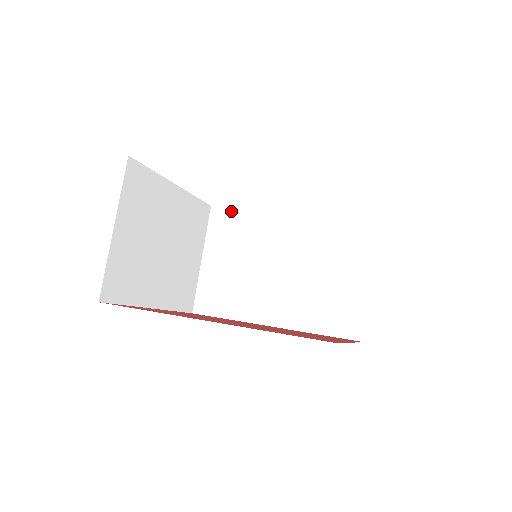
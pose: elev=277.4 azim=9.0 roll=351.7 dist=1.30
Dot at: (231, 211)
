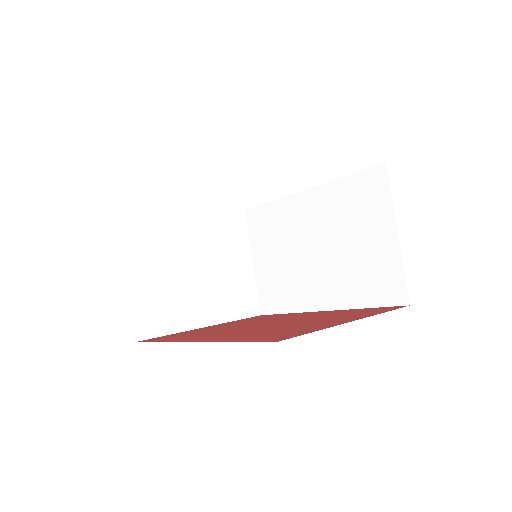
Dot at: (260, 209)
